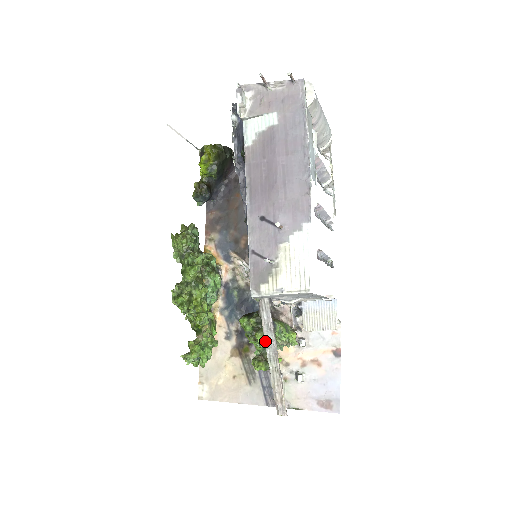
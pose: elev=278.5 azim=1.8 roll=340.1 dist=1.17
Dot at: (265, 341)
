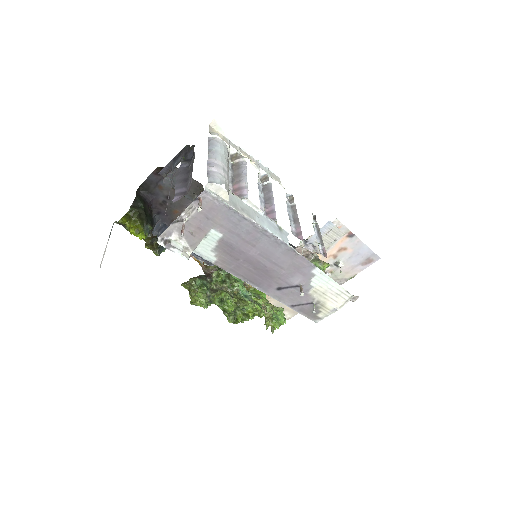
Dot at: occluded
